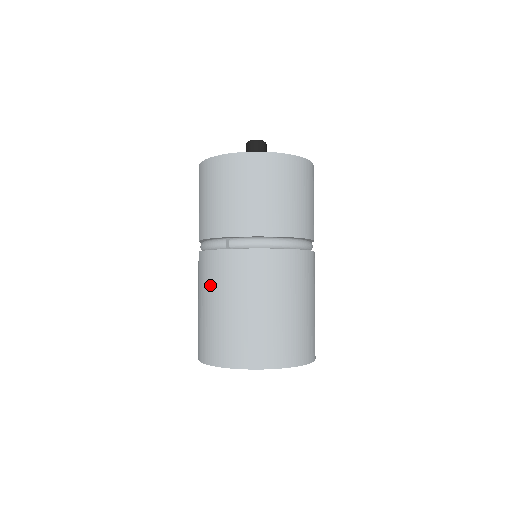
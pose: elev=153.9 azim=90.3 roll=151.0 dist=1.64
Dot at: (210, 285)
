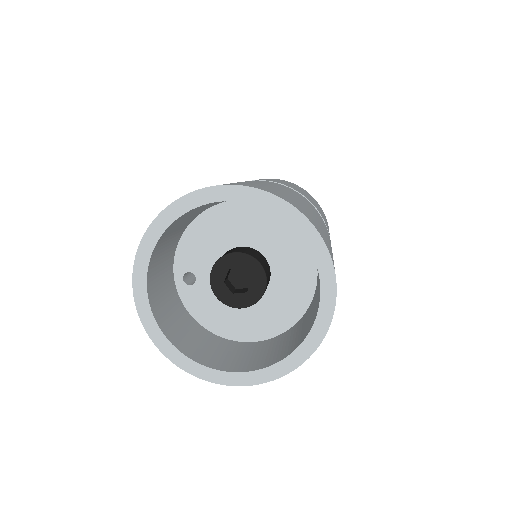
Dot at: occluded
